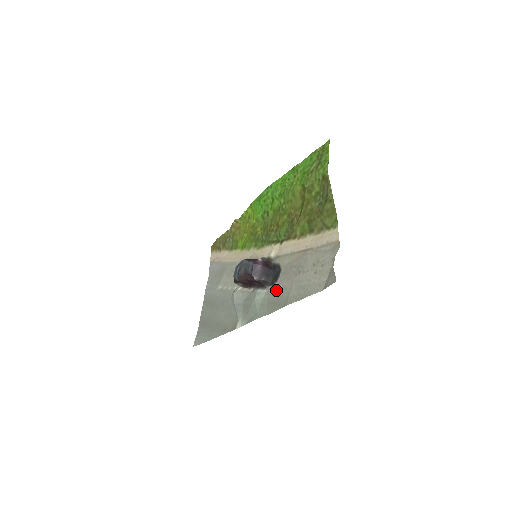
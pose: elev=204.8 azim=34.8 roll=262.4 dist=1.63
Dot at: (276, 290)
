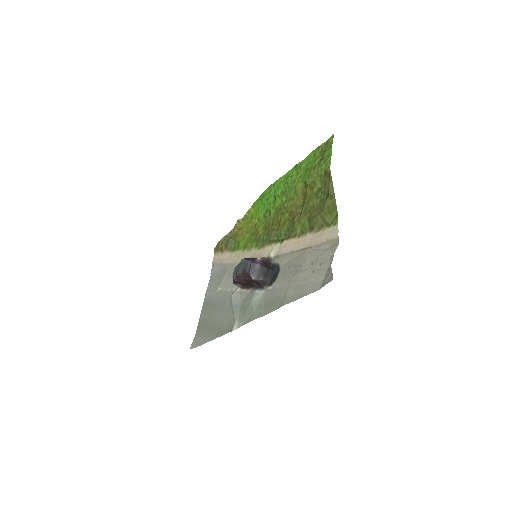
Dot at: (273, 290)
